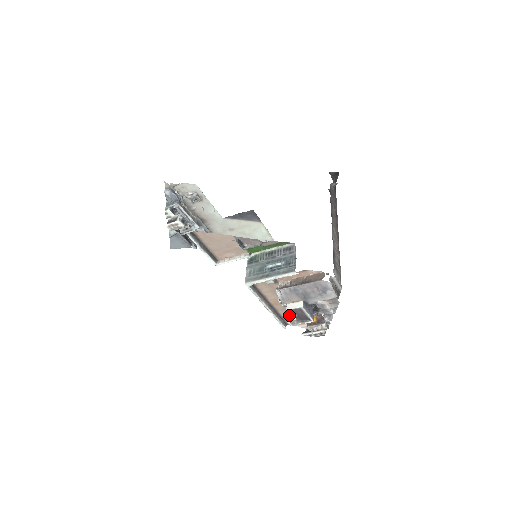
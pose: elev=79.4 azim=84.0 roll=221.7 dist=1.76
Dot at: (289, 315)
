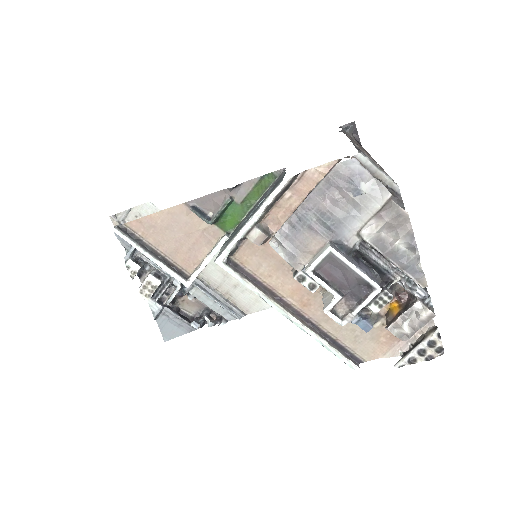
Dot at: (327, 300)
